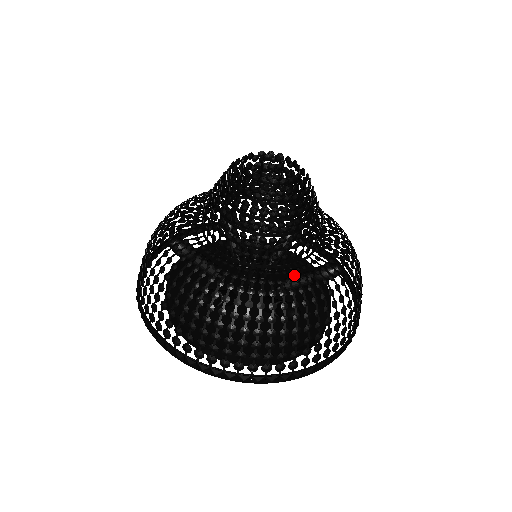
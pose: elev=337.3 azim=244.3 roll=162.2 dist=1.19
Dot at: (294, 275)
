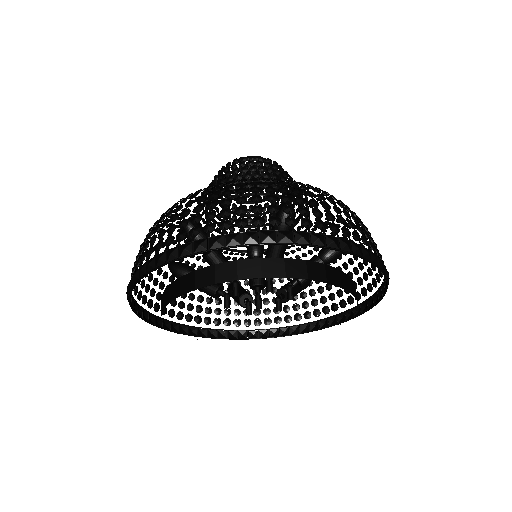
Dot at: occluded
